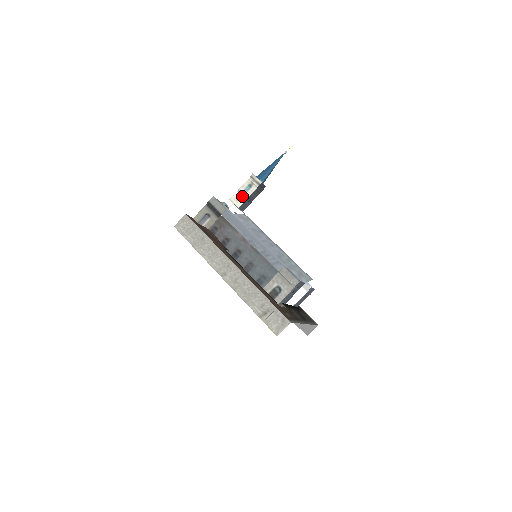
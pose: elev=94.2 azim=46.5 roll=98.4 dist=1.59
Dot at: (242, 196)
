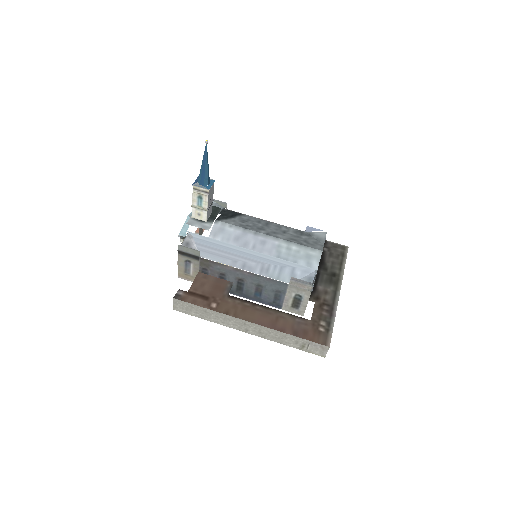
Dot at: (200, 210)
